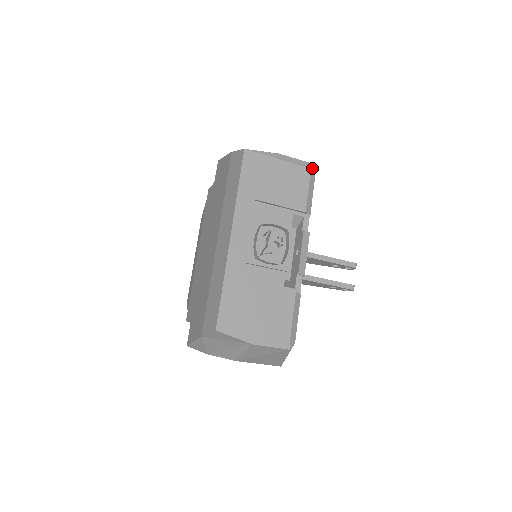
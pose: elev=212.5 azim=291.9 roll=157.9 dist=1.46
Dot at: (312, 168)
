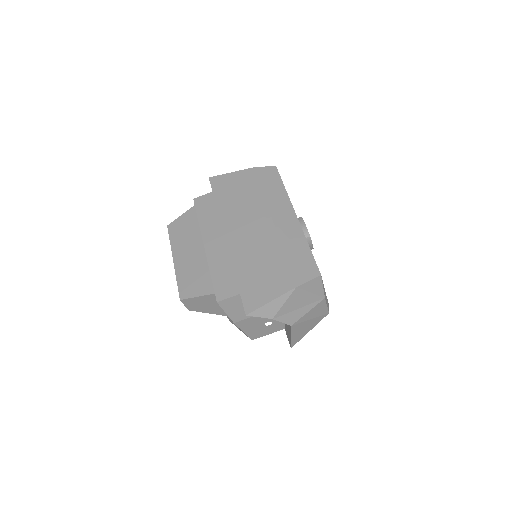
Dot at: occluded
